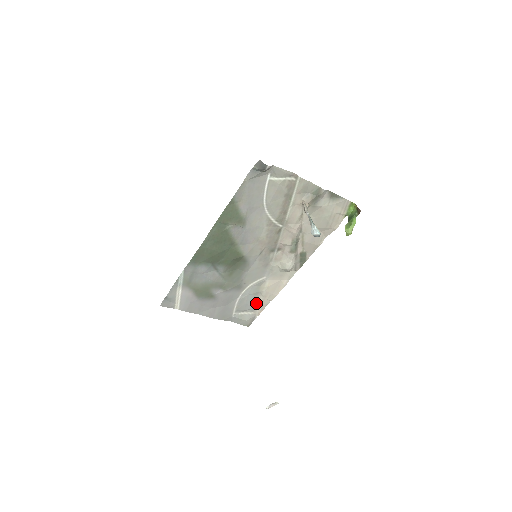
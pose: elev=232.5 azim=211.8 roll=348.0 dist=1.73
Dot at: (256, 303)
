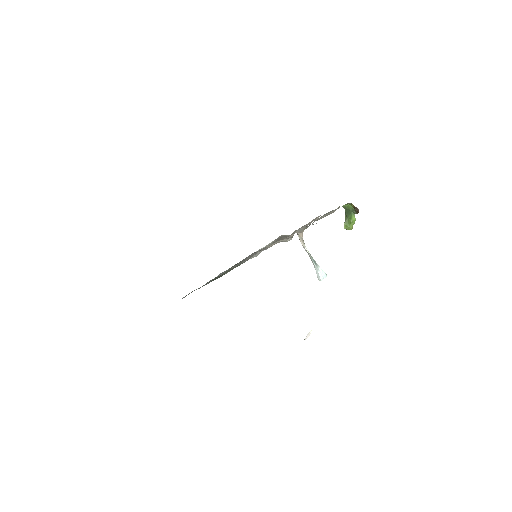
Dot at: occluded
